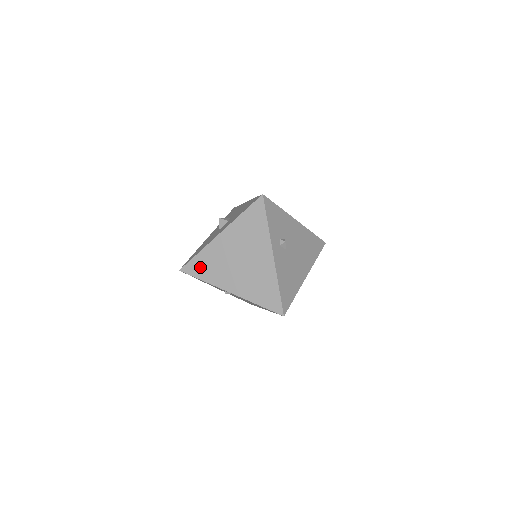
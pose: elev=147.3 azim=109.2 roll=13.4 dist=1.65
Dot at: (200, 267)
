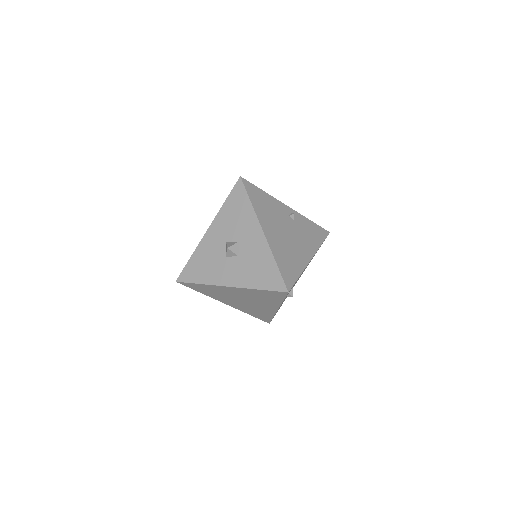
Dot at: (200, 288)
